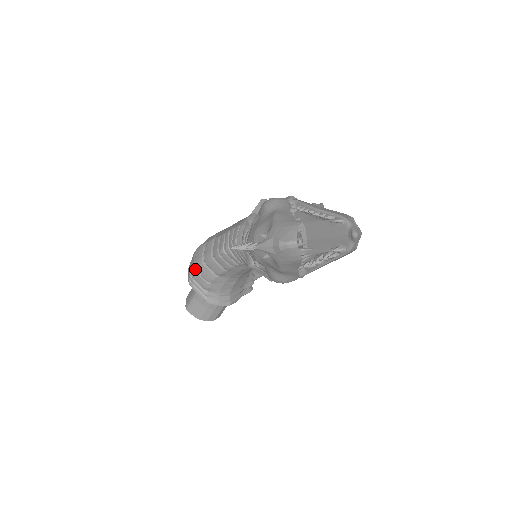
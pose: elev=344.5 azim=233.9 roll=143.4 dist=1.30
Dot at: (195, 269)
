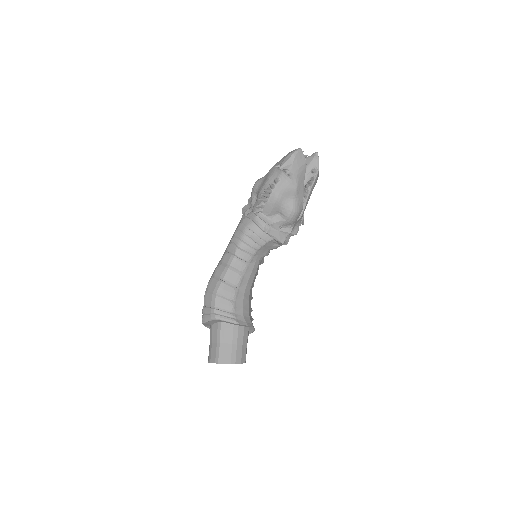
Dot at: (217, 295)
